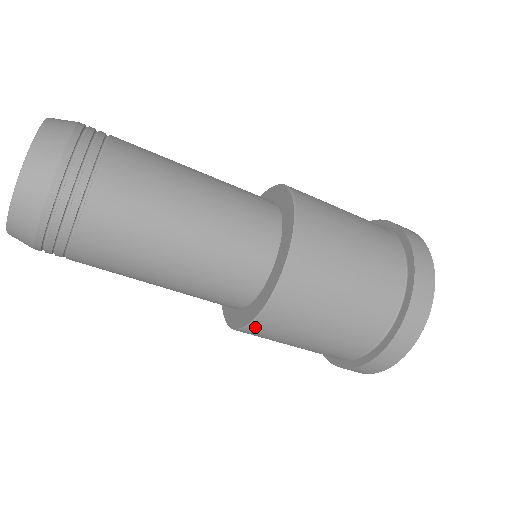
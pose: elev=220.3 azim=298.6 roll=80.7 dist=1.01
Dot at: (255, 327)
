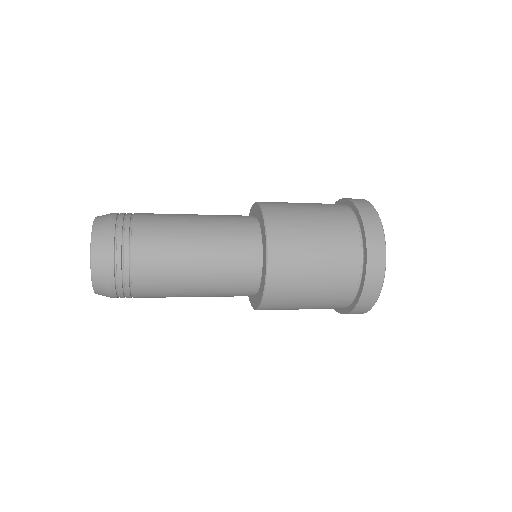
Dot at: occluded
